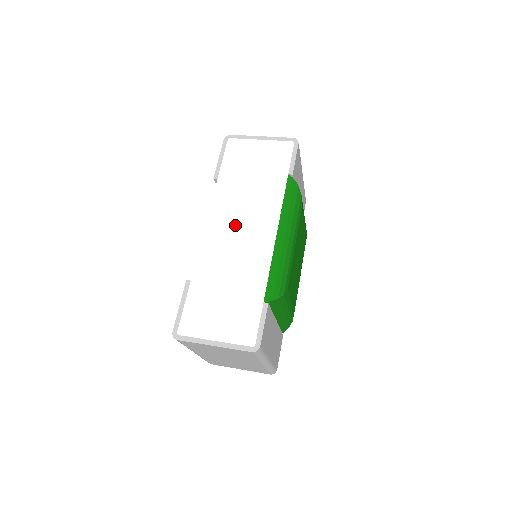
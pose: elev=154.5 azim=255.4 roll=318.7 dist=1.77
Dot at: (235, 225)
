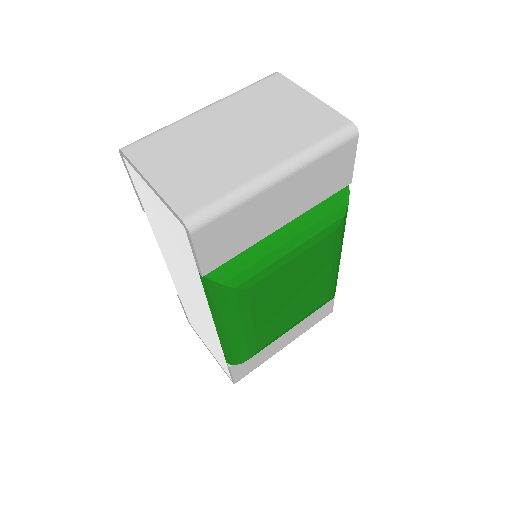
Dot at: (182, 282)
